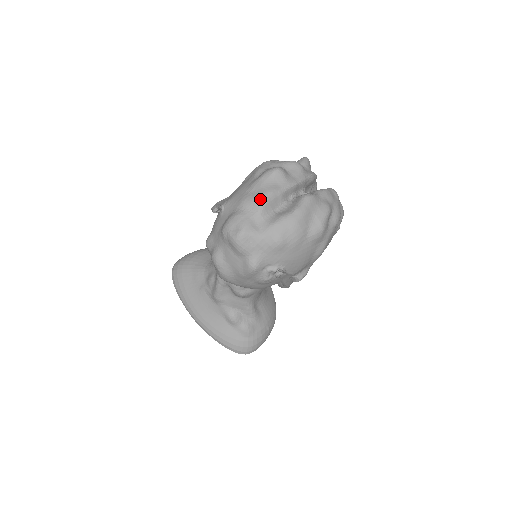
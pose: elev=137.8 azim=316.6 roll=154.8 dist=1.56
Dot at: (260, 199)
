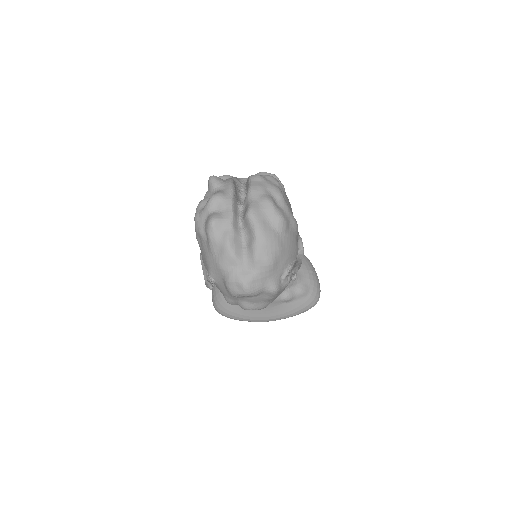
Dot at: (228, 254)
